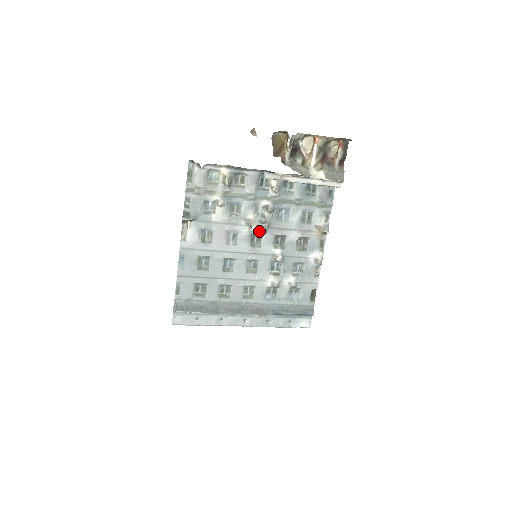
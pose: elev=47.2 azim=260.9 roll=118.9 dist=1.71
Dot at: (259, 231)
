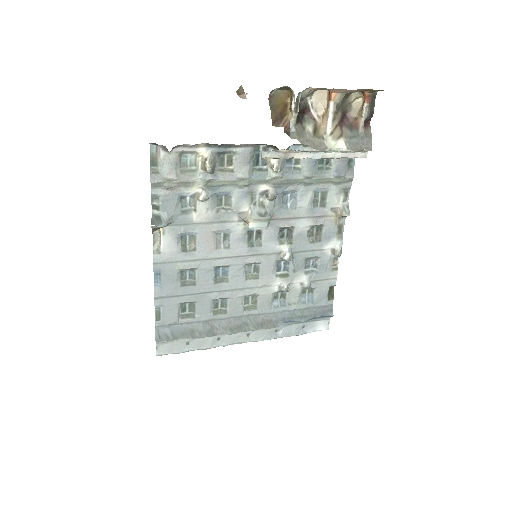
Dot at: (258, 227)
